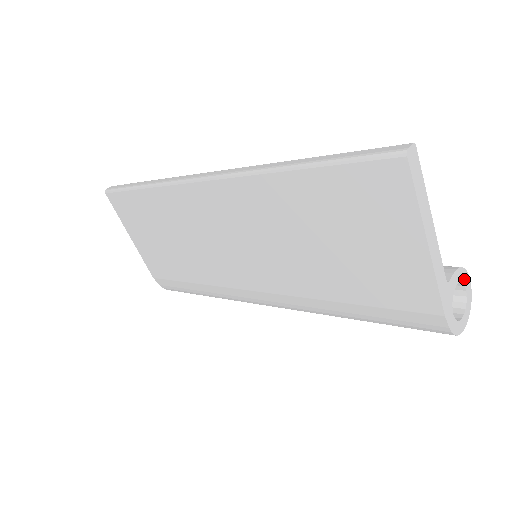
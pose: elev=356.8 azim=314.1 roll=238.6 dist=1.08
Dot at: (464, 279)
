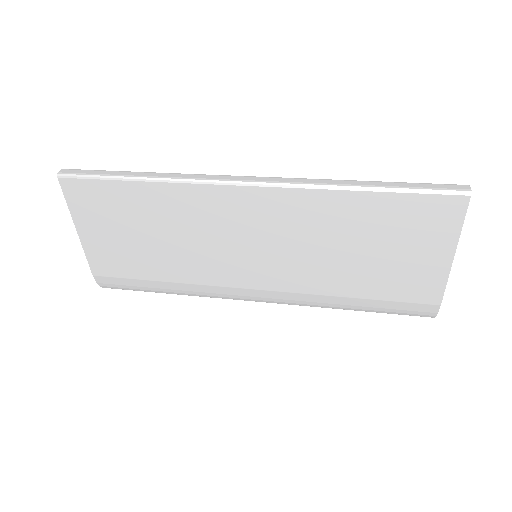
Dot at: occluded
